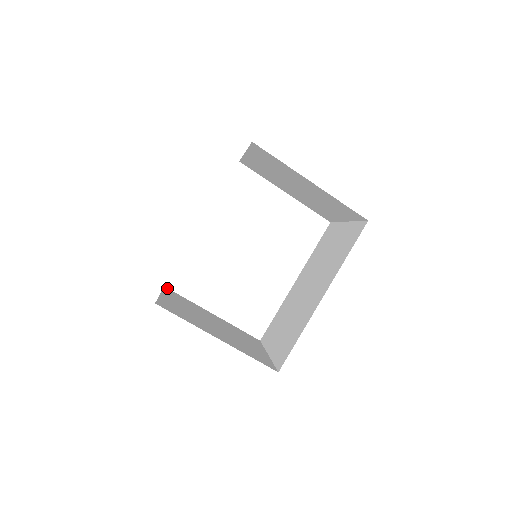
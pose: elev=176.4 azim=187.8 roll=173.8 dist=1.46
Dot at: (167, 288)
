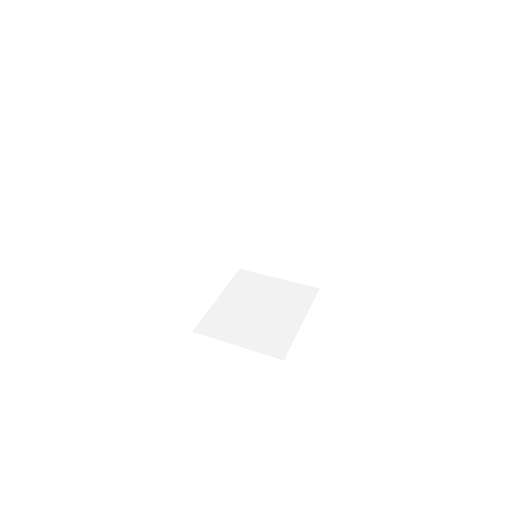
Dot at: (196, 330)
